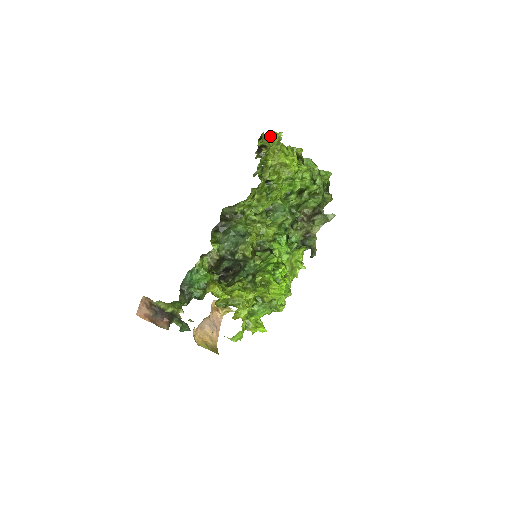
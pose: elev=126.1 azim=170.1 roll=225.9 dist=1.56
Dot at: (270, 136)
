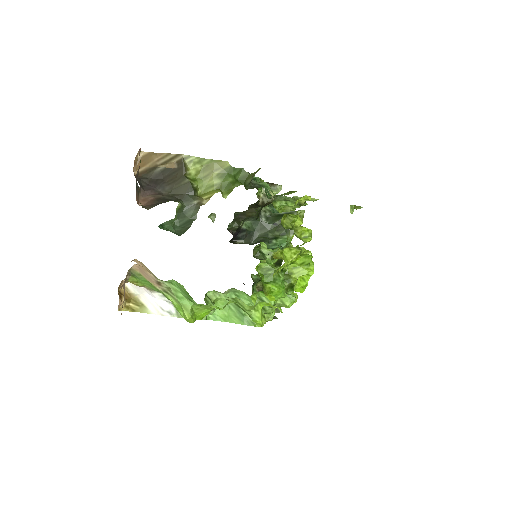
Dot at: occluded
